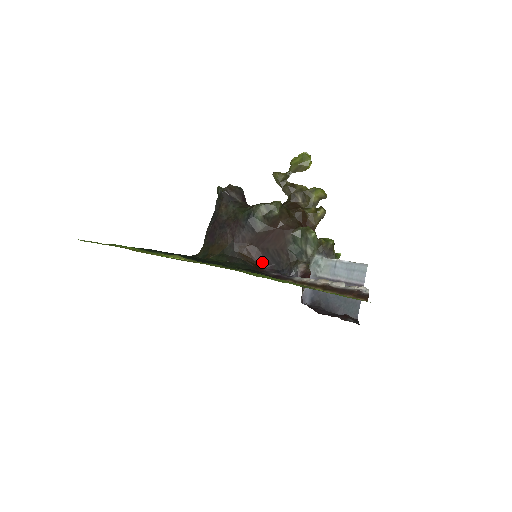
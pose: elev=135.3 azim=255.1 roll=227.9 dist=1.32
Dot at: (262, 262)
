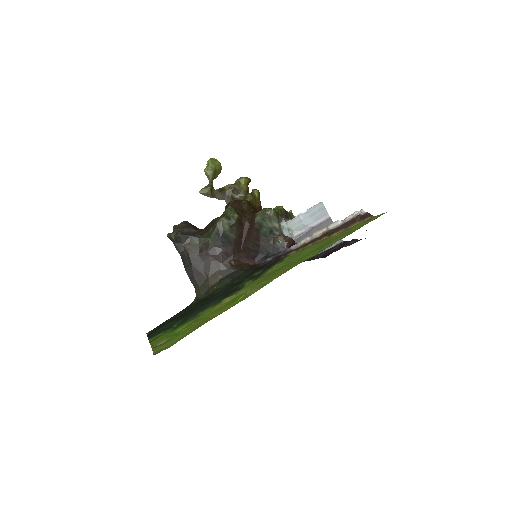
Dot at: (250, 260)
